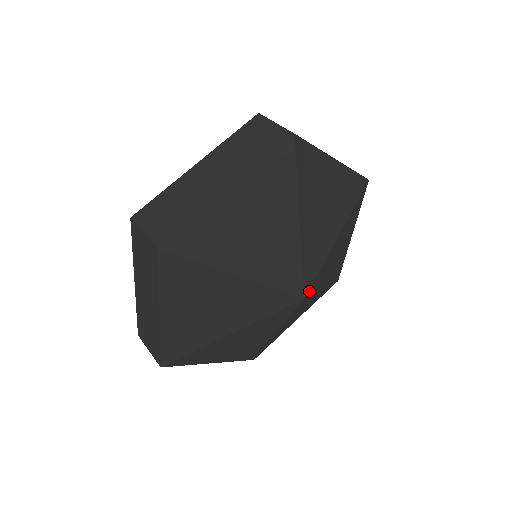
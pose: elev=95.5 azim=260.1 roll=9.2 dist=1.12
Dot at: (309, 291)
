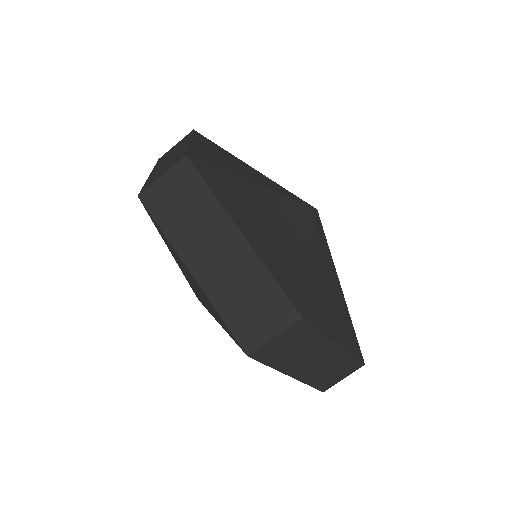
Dot at: occluded
